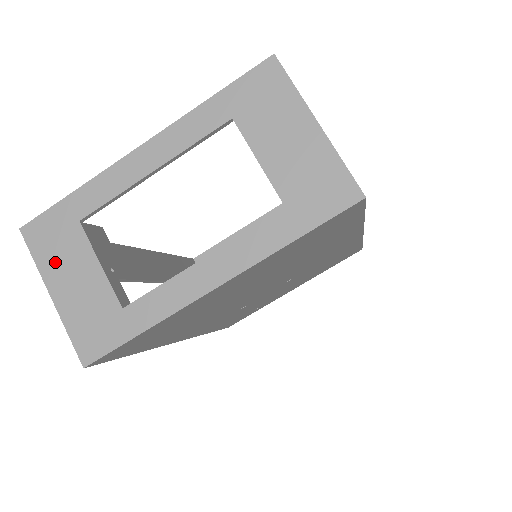
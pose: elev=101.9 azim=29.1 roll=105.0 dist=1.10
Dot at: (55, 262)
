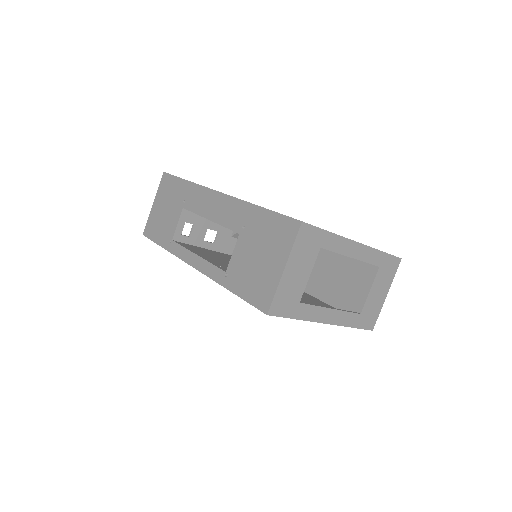
Dot at: (299, 255)
